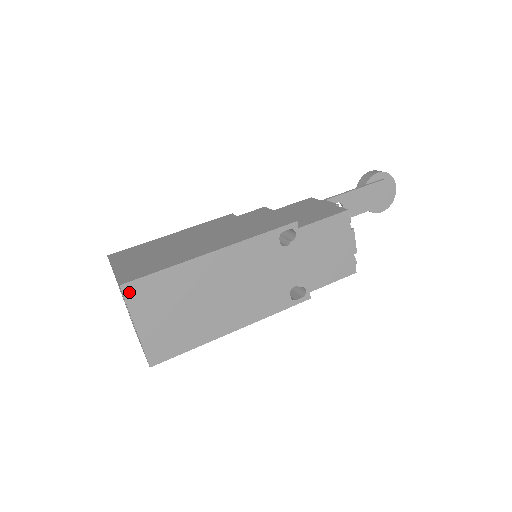
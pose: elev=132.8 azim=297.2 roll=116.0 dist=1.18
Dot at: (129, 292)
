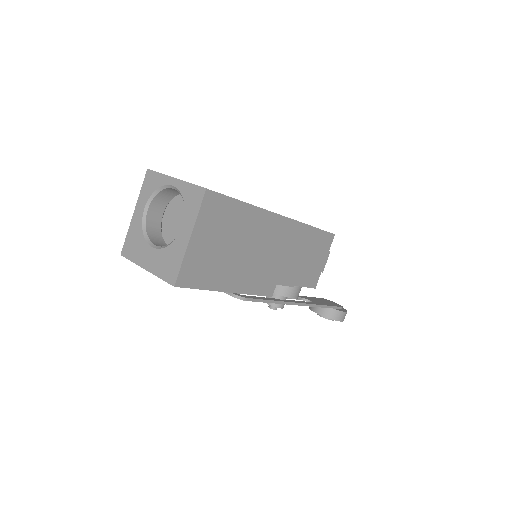
Dot at: occluded
